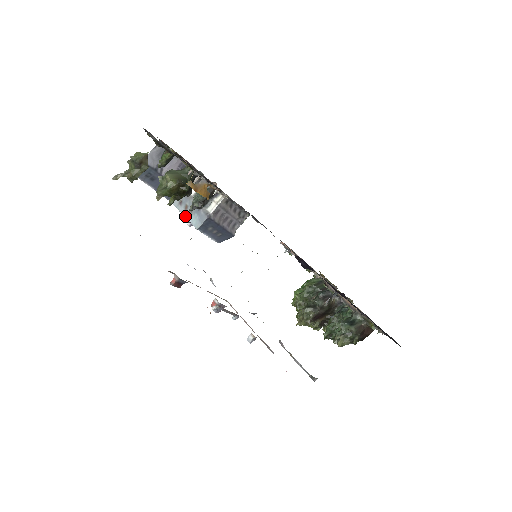
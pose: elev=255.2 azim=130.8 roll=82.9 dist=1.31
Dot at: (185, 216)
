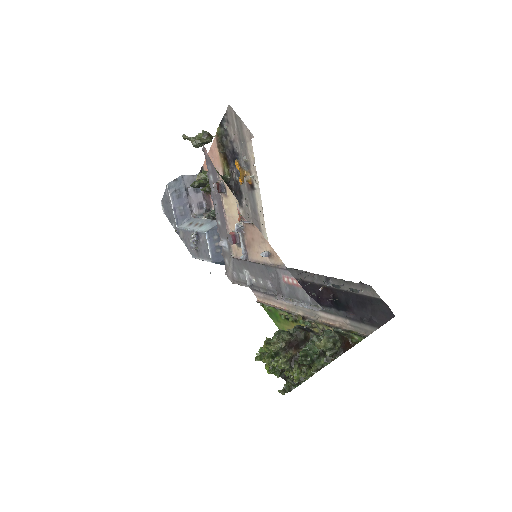
Dot at: (193, 229)
